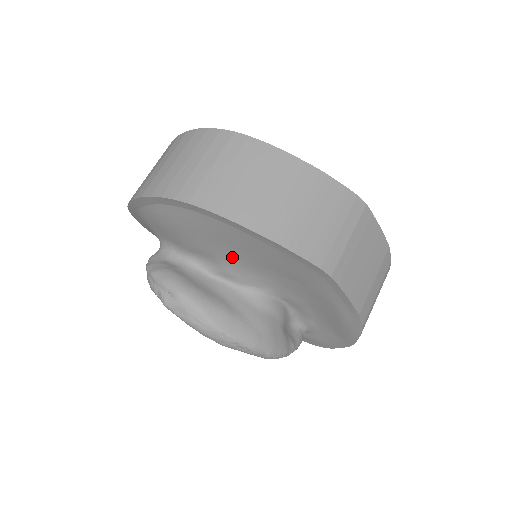
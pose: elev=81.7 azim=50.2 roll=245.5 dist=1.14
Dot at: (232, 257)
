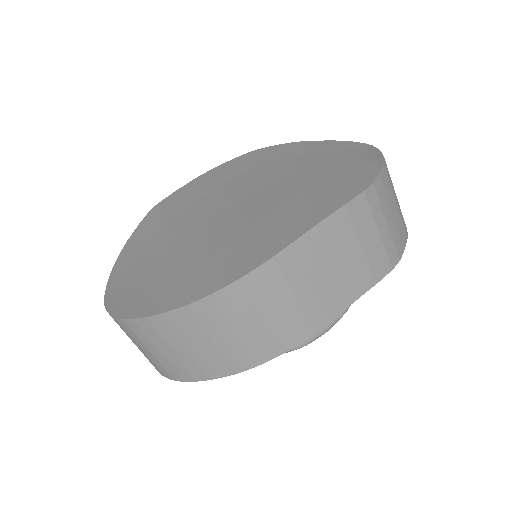
Dot at: occluded
